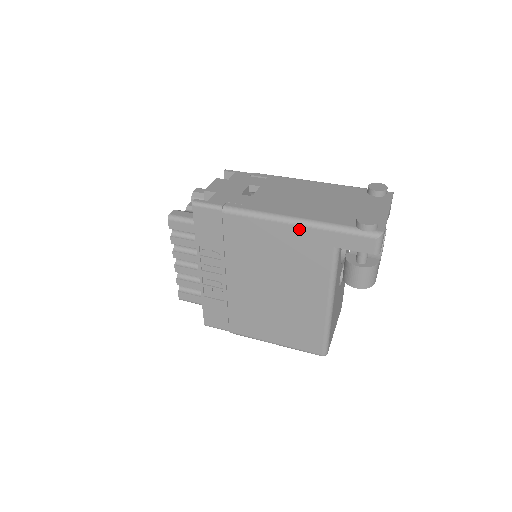
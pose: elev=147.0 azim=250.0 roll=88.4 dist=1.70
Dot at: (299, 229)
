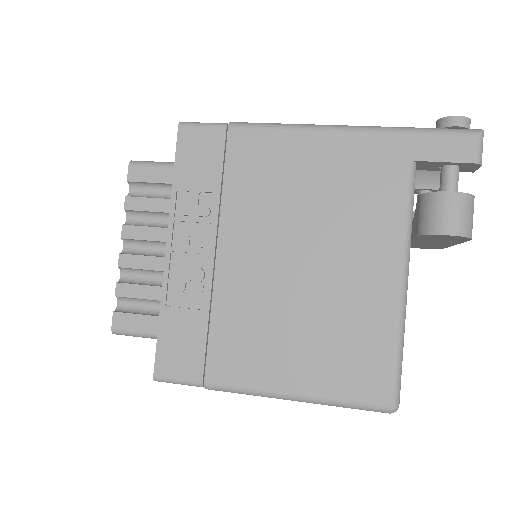
Dot at: (352, 137)
